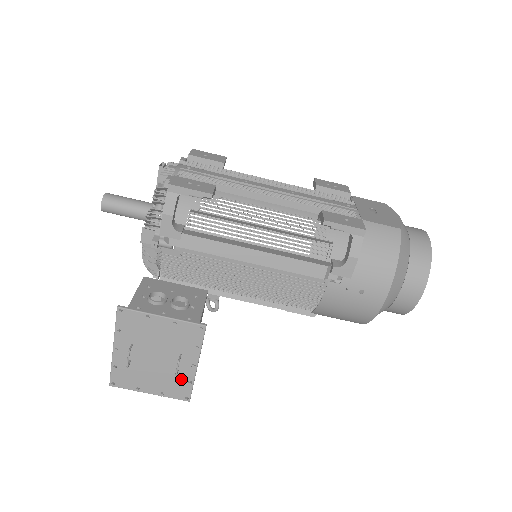
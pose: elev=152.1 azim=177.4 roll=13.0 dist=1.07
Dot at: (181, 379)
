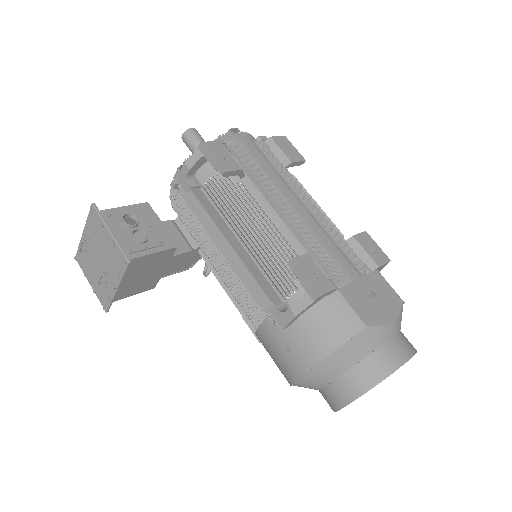
Dot at: (107, 290)
